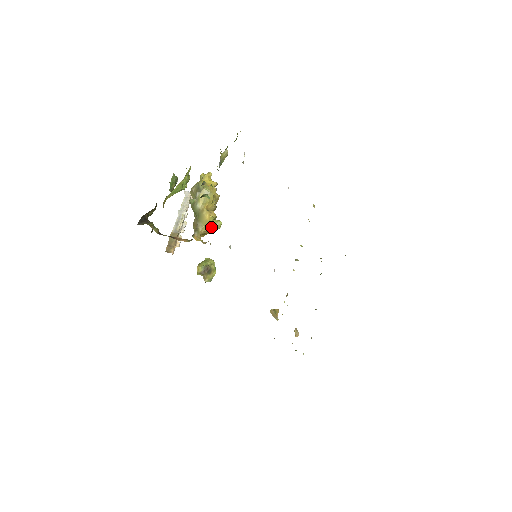
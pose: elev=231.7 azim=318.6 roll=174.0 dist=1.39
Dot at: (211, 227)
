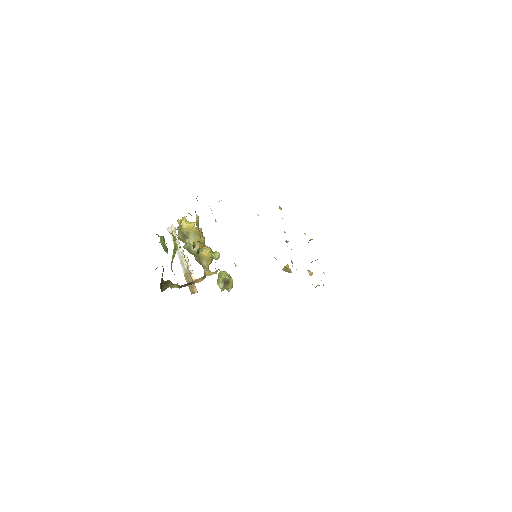
Dot at: occluded
